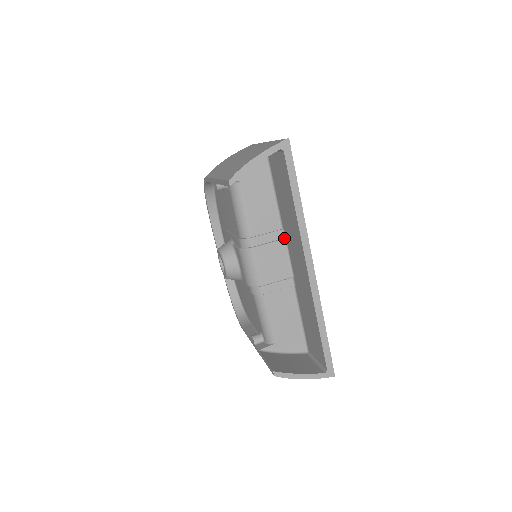
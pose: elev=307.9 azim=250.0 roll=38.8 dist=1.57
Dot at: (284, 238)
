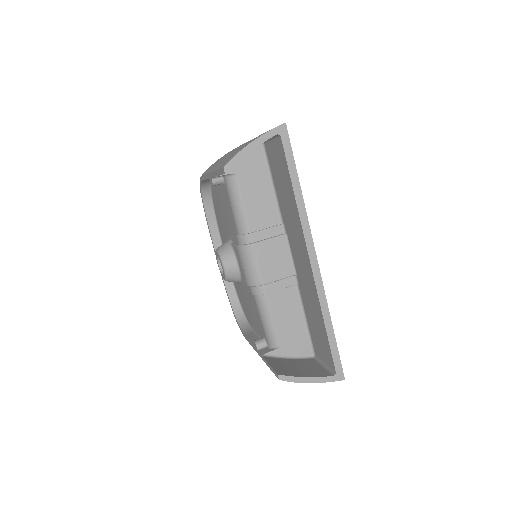
Dot at: (285, 233)
